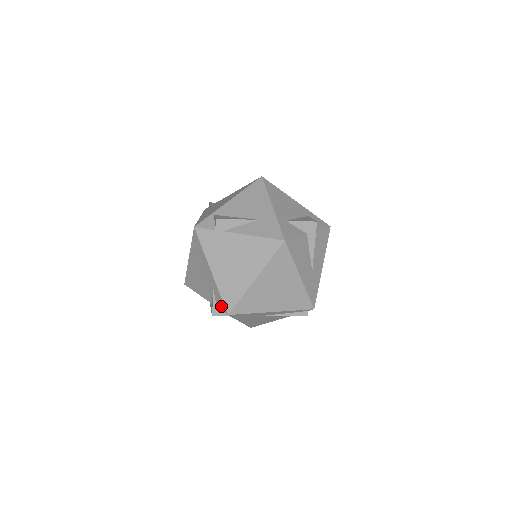
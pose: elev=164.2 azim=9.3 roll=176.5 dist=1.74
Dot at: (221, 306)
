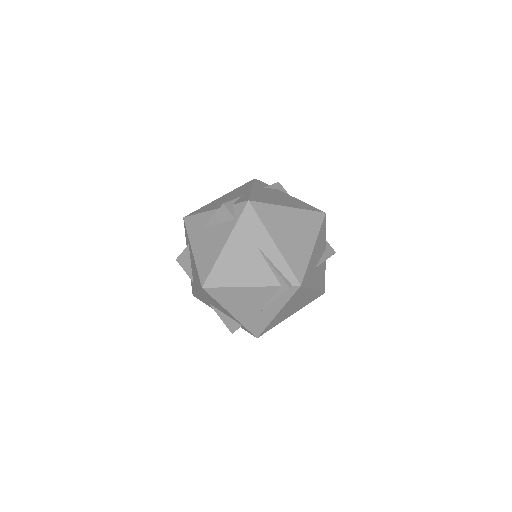
Dot at: (243, 200)
